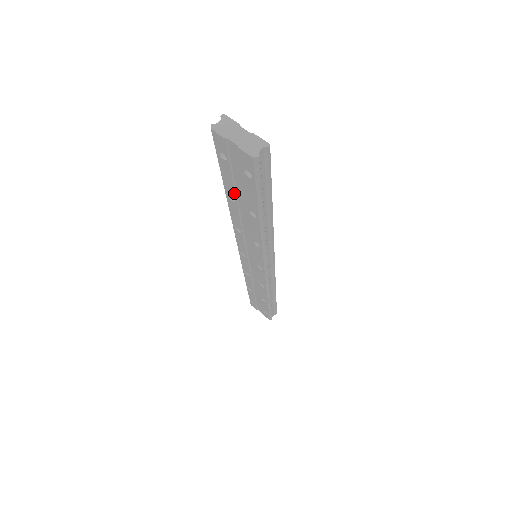
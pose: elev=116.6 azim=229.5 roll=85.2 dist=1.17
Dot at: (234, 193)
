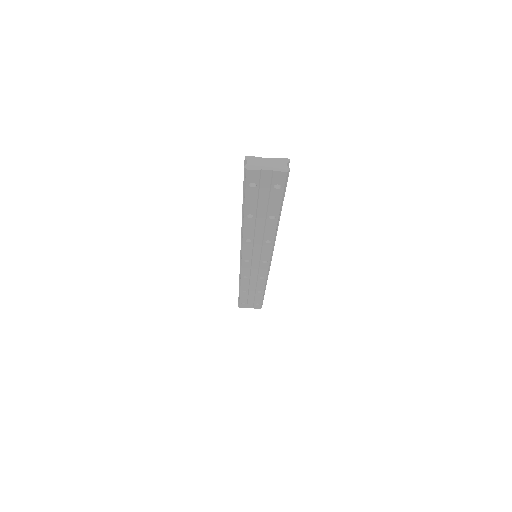
Dot at: (255, 210)
